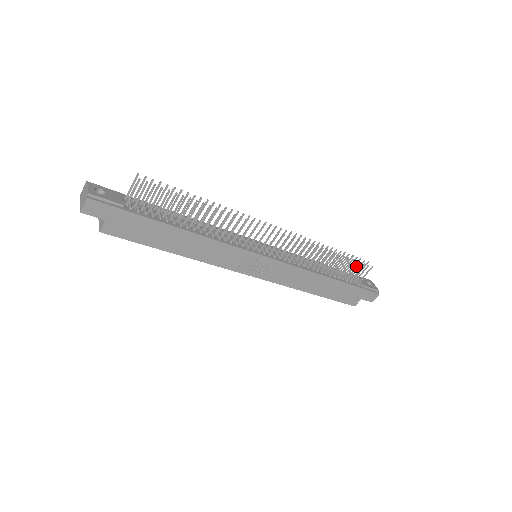
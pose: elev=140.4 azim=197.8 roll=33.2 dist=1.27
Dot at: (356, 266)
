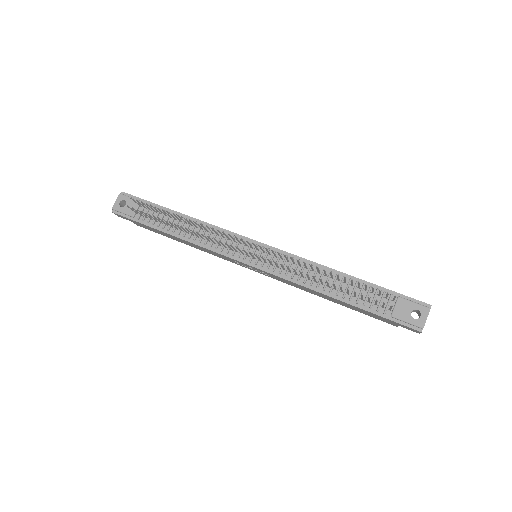
Dot at: (368, 297)
